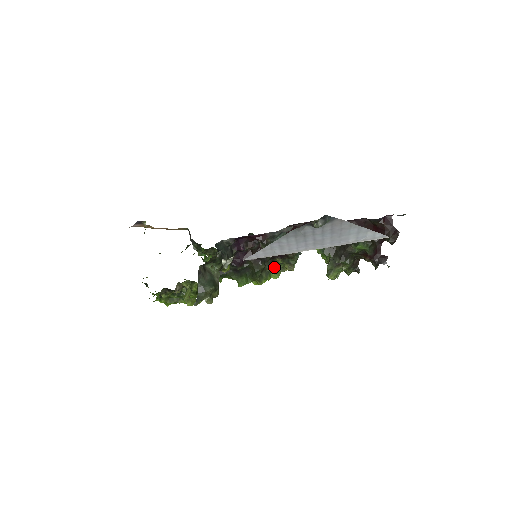
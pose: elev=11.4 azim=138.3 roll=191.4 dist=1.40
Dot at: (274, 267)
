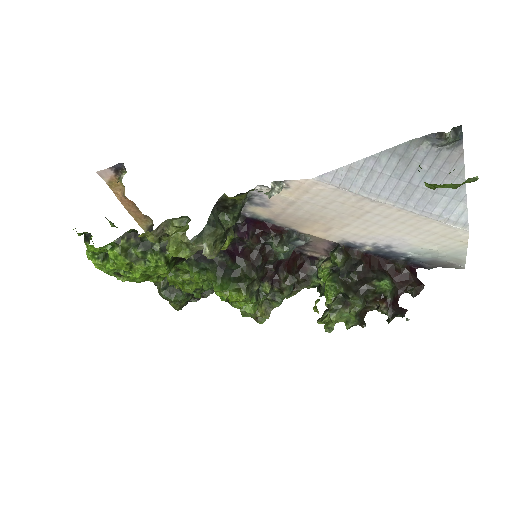
Dot at: (257, 294)
